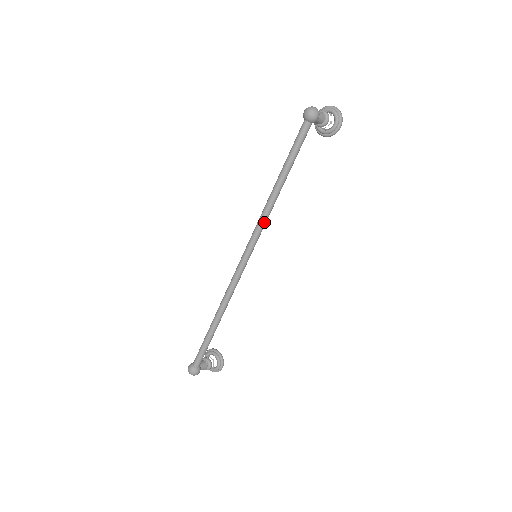
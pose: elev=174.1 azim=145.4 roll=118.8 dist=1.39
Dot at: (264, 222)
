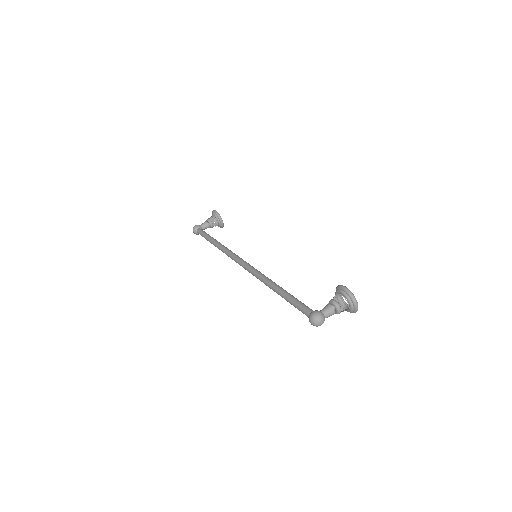
Dot at: occluded
